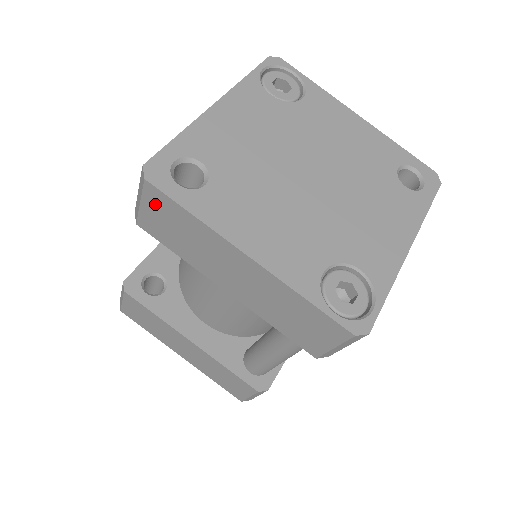
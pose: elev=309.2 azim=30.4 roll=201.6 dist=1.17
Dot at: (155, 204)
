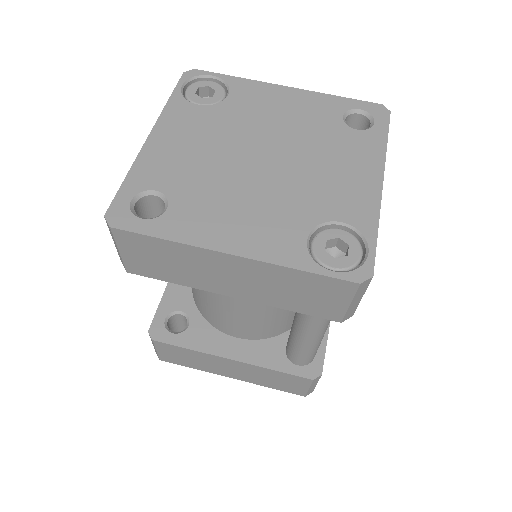
Dot at: (131, 246)
